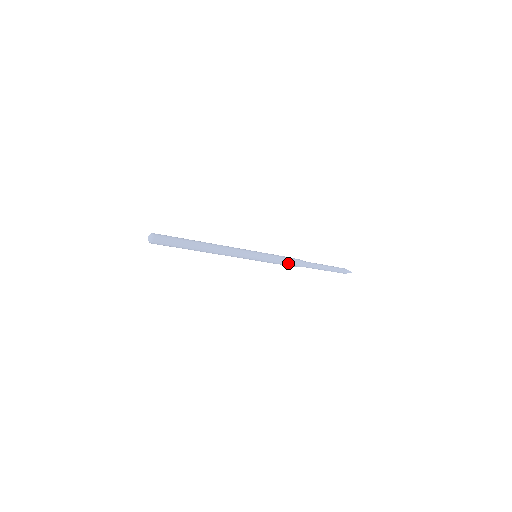
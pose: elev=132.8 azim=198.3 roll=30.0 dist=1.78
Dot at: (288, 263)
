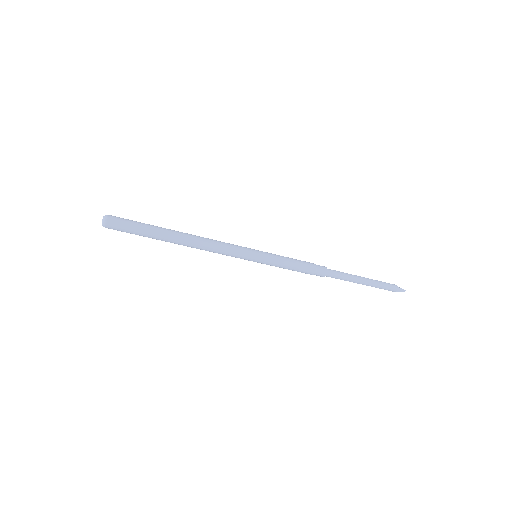
Dot at: (303, 270)
